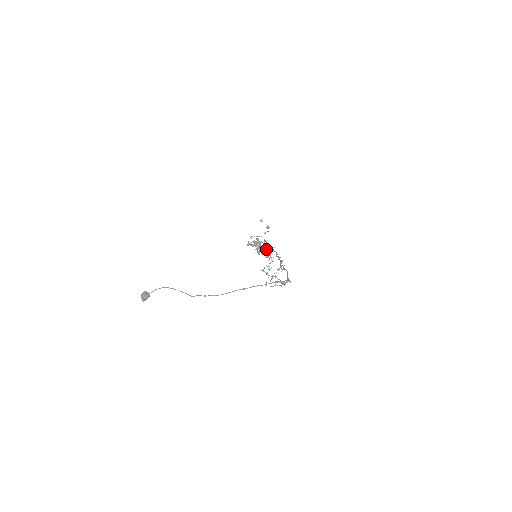
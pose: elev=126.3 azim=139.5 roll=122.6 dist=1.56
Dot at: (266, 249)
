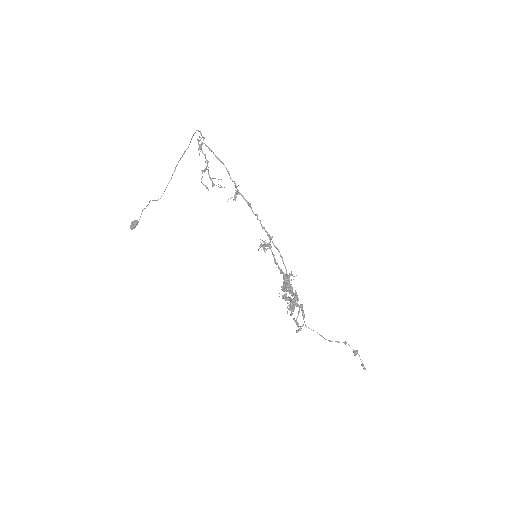
Dot at: occluded
